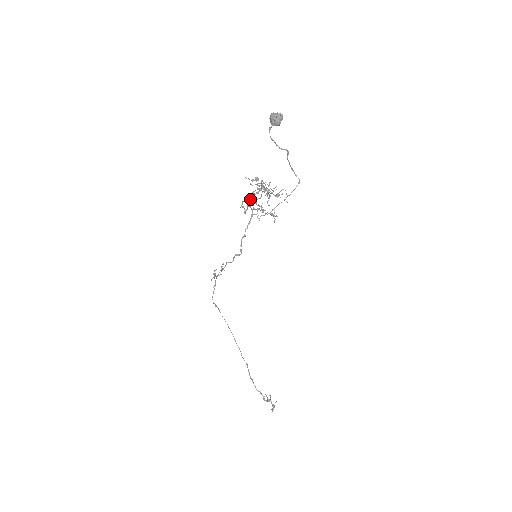
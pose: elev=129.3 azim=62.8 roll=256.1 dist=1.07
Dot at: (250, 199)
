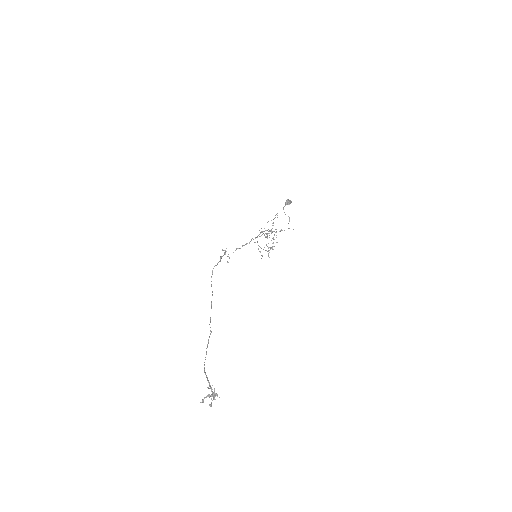
Dot at: (260, 247)
